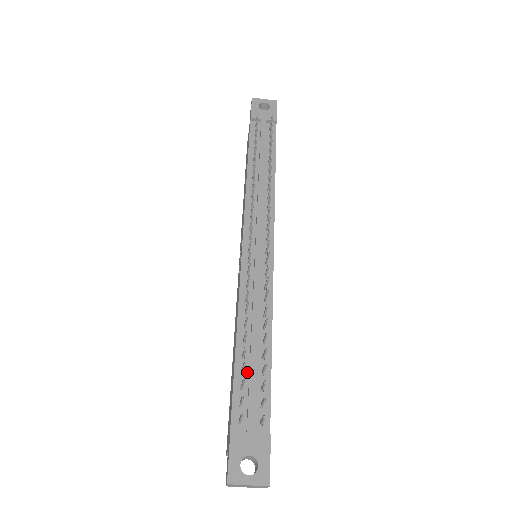
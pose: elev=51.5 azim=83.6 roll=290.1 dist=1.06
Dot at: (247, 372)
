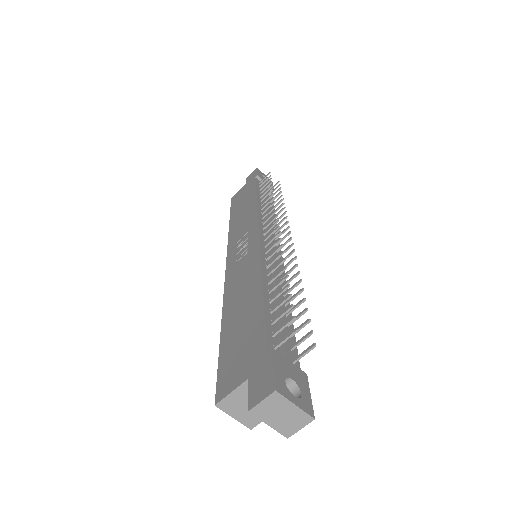
Dot at: (275, 315)
